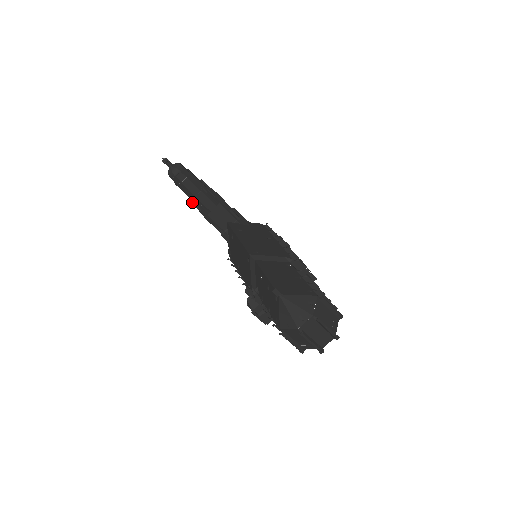
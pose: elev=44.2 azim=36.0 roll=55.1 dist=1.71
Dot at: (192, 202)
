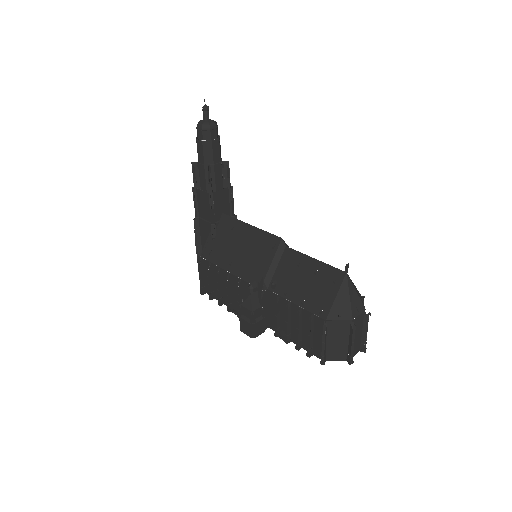
Dot at: (208, 169)
